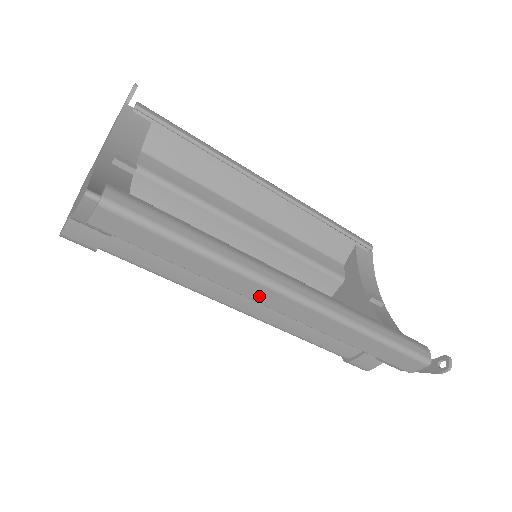
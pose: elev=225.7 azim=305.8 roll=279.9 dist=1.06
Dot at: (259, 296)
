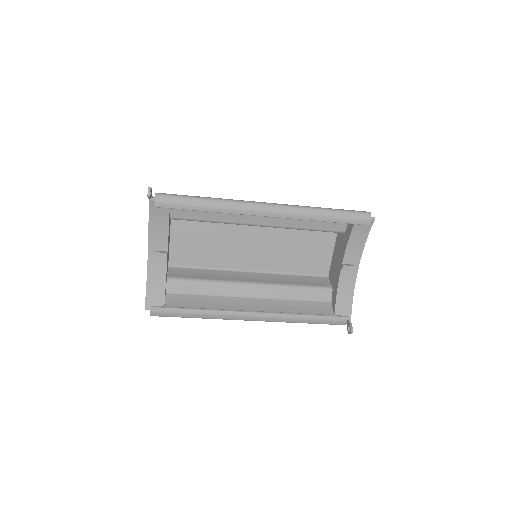
Dot at: occluded
